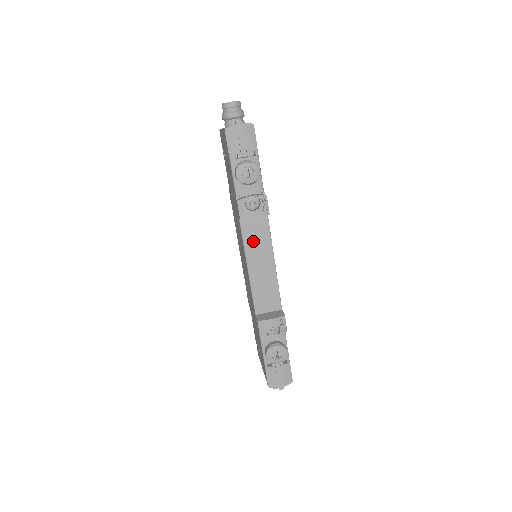
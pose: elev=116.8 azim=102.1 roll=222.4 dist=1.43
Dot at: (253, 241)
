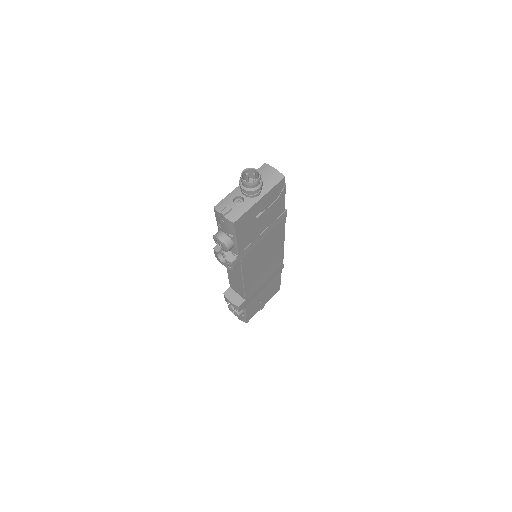
Dot at: occluded
